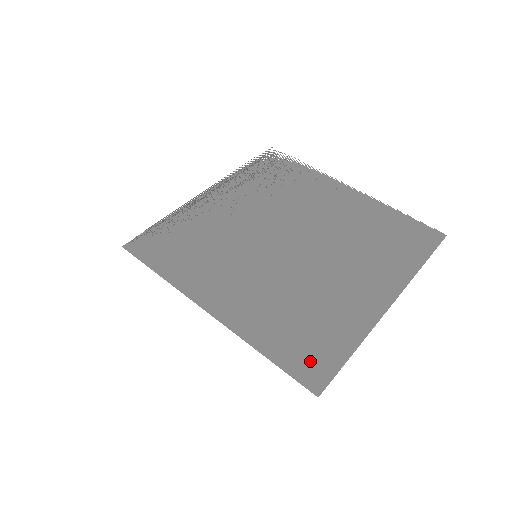
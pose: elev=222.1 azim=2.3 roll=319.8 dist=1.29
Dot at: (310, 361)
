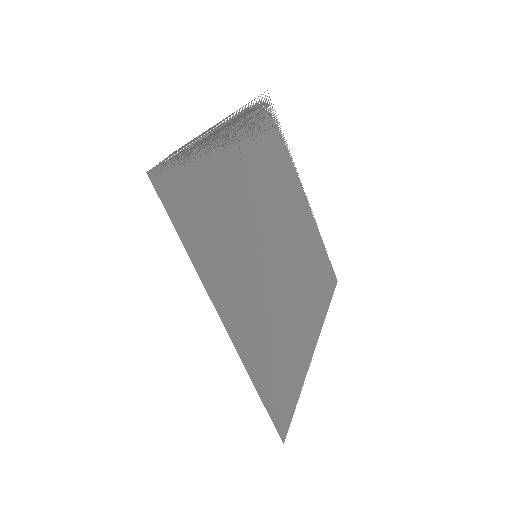
Dot at: (282, 404)
